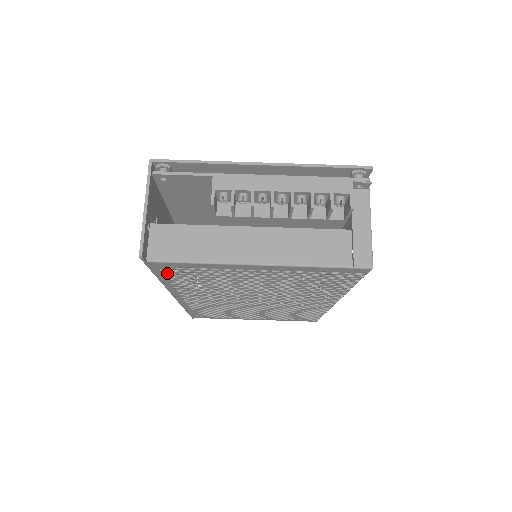
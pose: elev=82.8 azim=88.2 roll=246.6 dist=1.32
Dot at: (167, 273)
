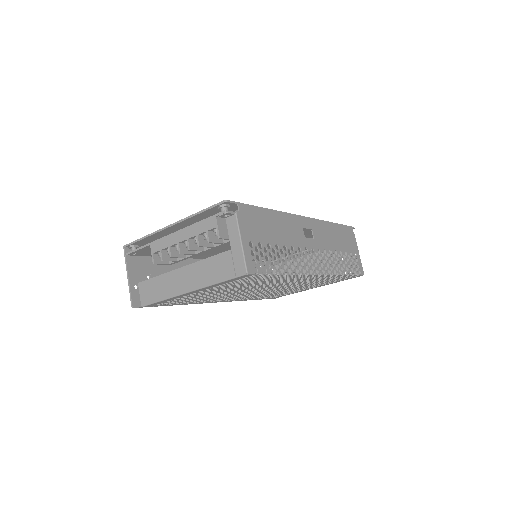
Dot at: (168, 304)
